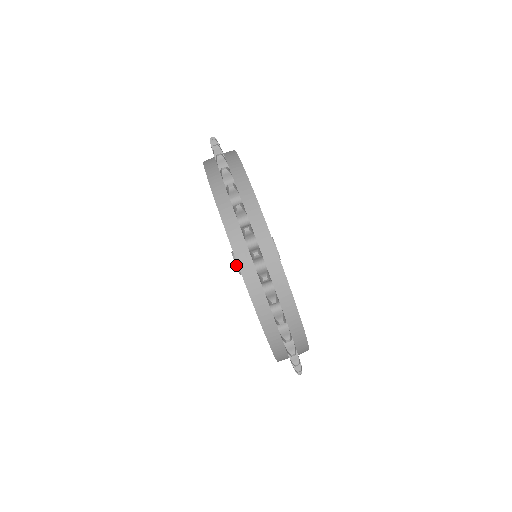
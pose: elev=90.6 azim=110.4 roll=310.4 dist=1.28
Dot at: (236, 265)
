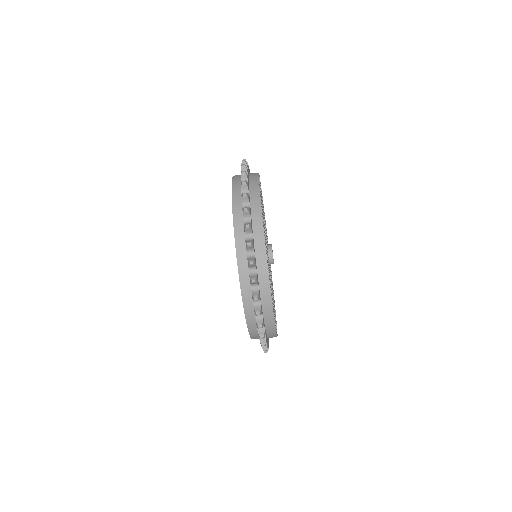
Dot at: occluded
